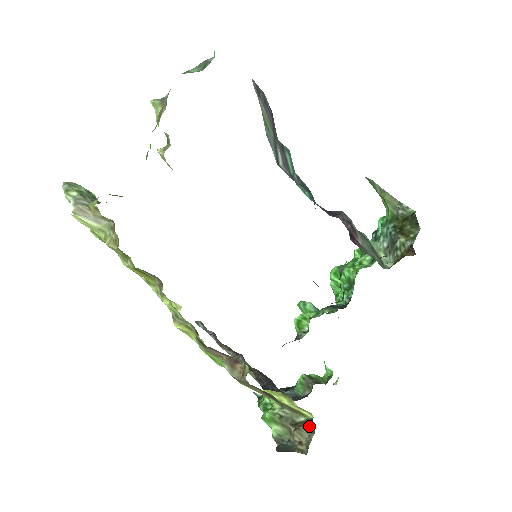
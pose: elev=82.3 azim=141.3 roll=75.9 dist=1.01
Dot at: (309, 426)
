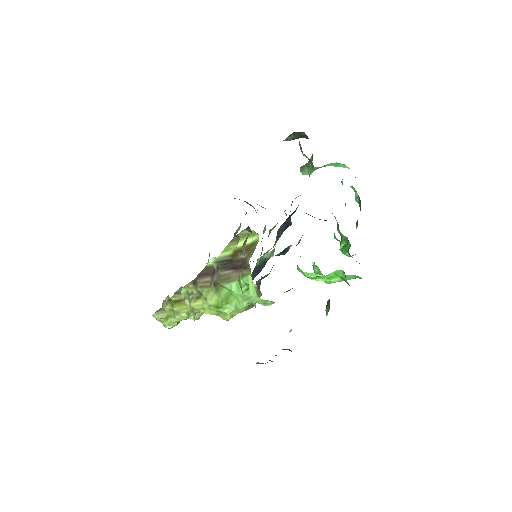
Dot at: occluded
